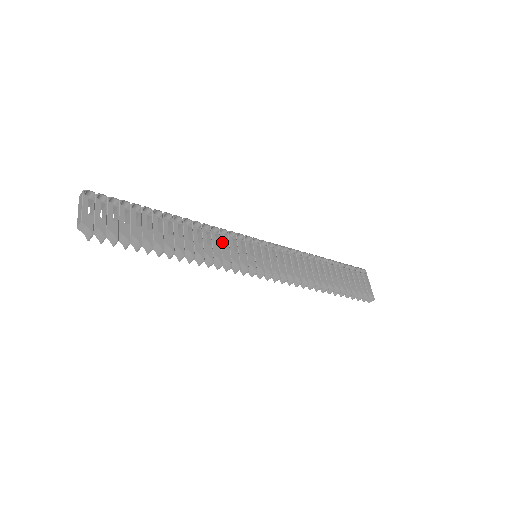
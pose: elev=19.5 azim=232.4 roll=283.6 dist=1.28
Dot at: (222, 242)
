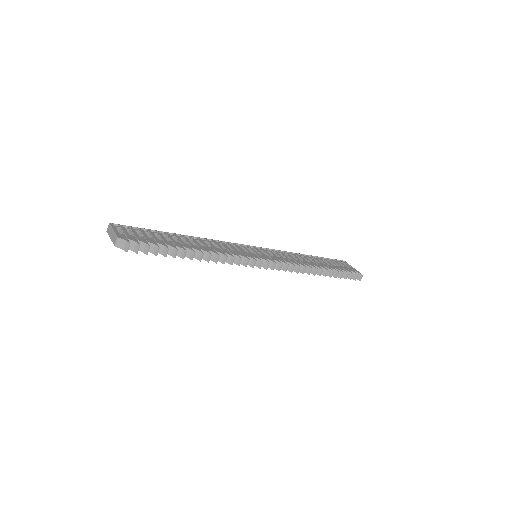
Dot at: (226, 247)
